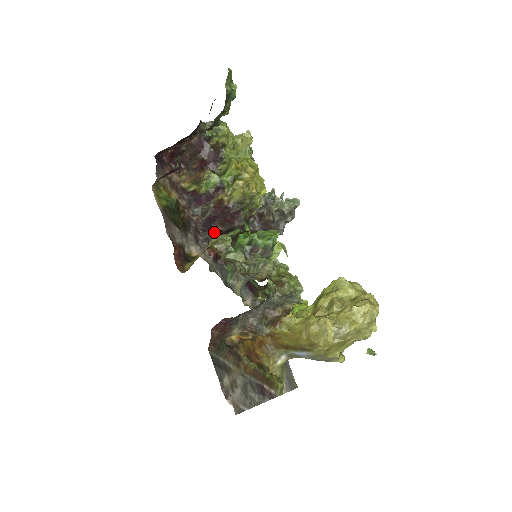
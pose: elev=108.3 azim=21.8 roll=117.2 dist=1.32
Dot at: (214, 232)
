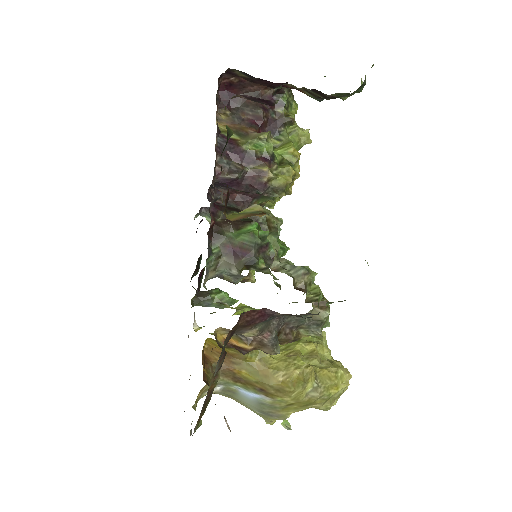
Dot at: (208, 198)
